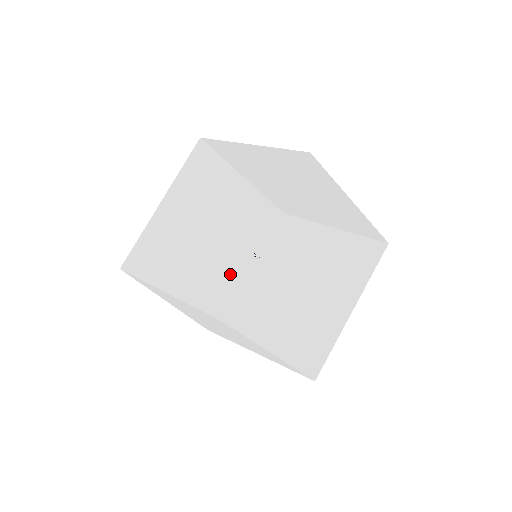
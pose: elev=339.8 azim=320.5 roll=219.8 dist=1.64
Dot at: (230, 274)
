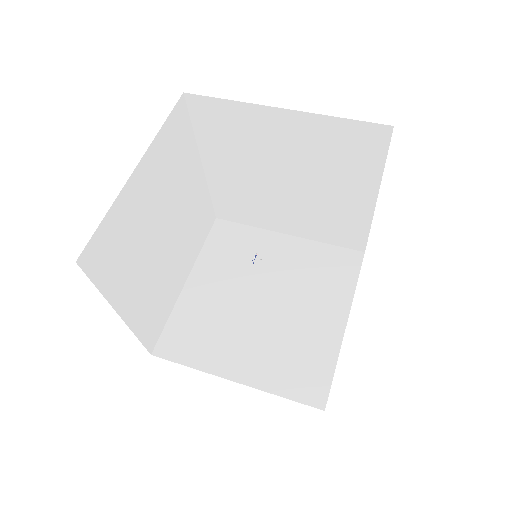
Dot at: (264, 213)
